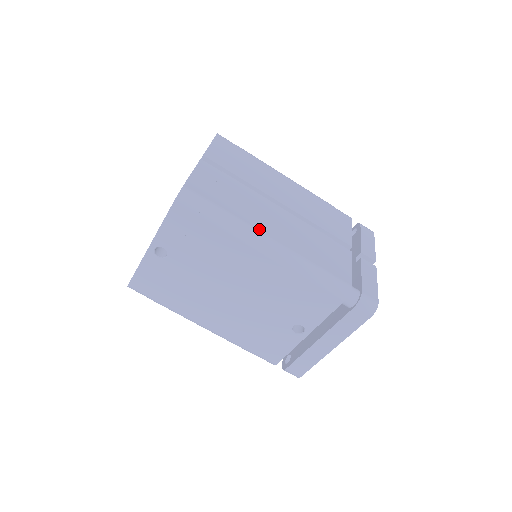
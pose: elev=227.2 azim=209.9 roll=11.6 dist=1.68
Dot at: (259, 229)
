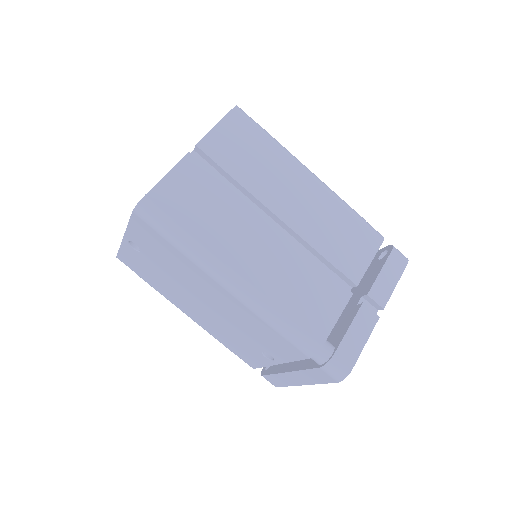
Dot at: (225, 260)
